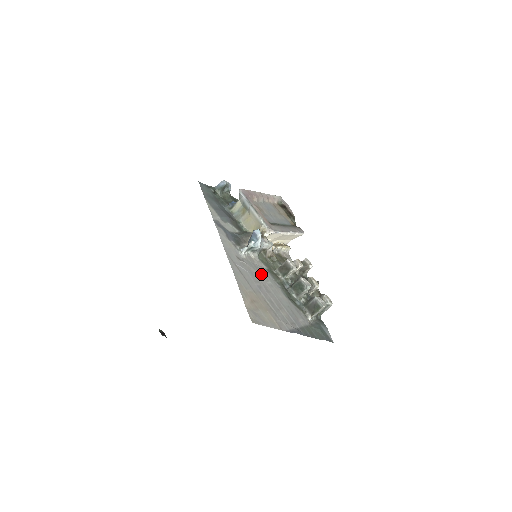
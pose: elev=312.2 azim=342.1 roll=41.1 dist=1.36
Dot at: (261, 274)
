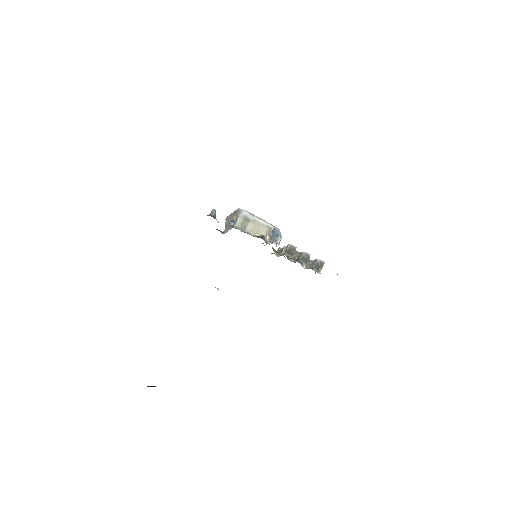
Dot at: occluded
